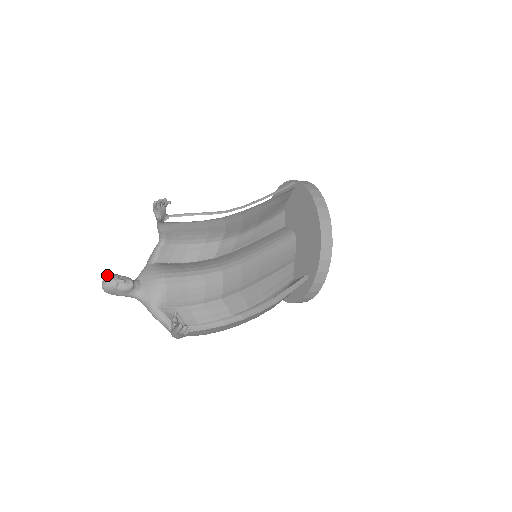
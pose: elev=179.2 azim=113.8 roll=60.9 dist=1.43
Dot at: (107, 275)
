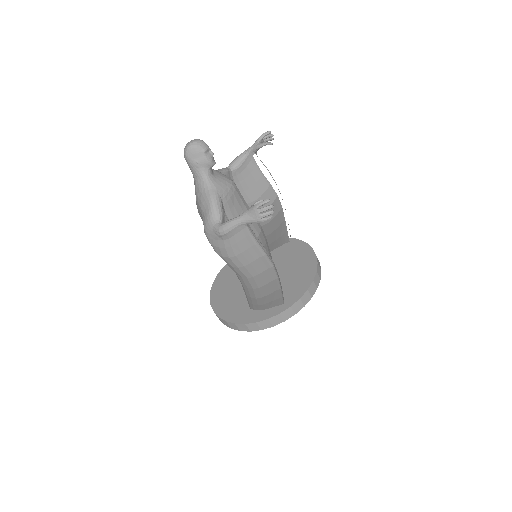
Dot at: occluded
